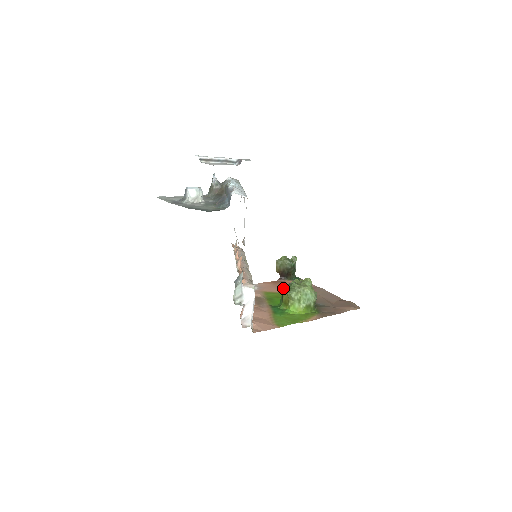
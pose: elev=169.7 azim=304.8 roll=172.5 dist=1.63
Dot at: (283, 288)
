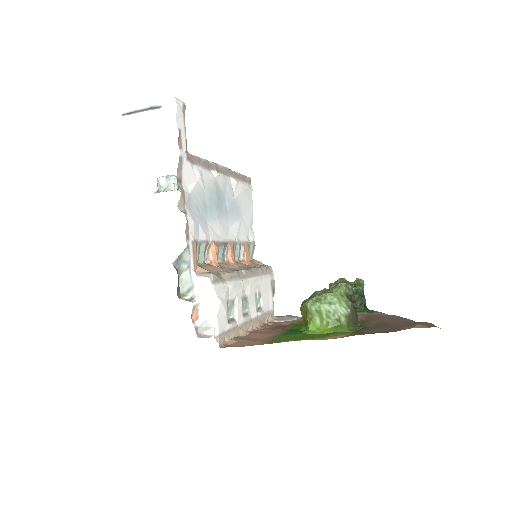
Dot at: occluded
